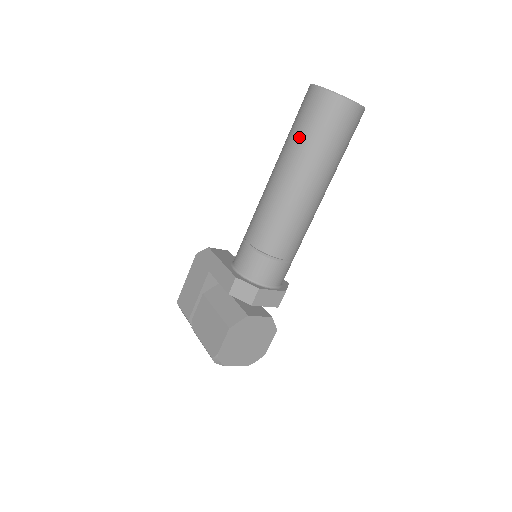
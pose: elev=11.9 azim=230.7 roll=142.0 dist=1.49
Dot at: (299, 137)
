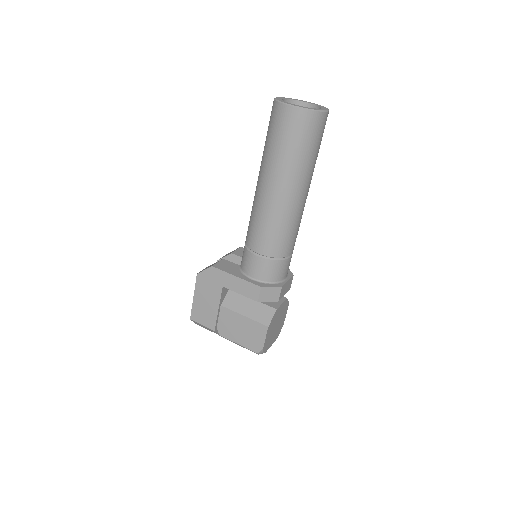
Dot at: (286, 155)
